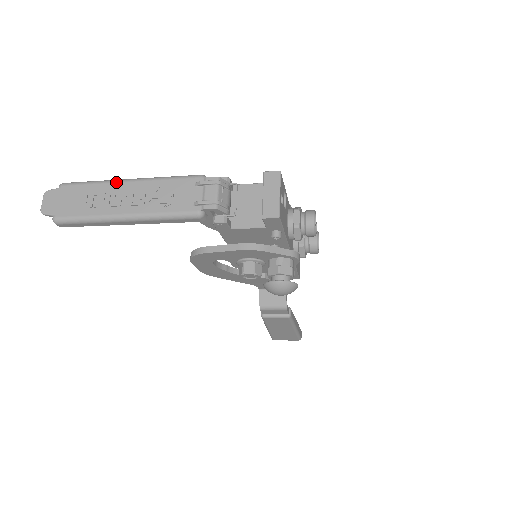
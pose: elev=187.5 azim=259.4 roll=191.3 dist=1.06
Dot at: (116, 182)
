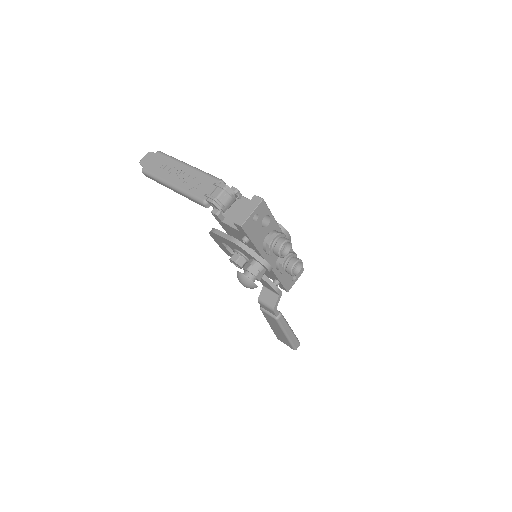
Dot at: (181, 163)
